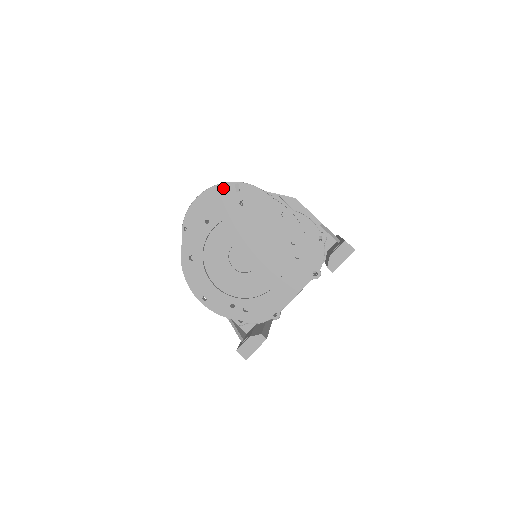
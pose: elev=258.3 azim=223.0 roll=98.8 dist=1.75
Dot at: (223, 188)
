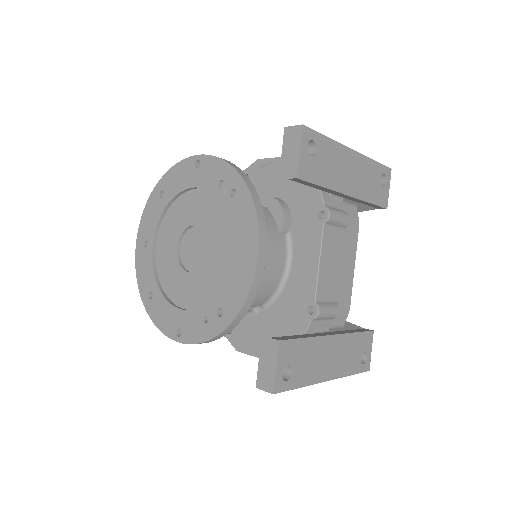
Dot at: occluded
